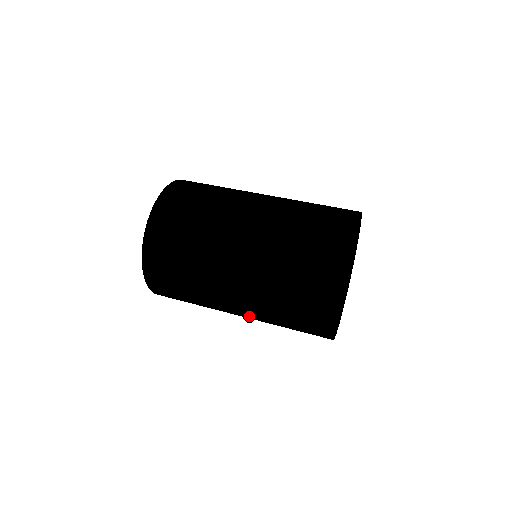
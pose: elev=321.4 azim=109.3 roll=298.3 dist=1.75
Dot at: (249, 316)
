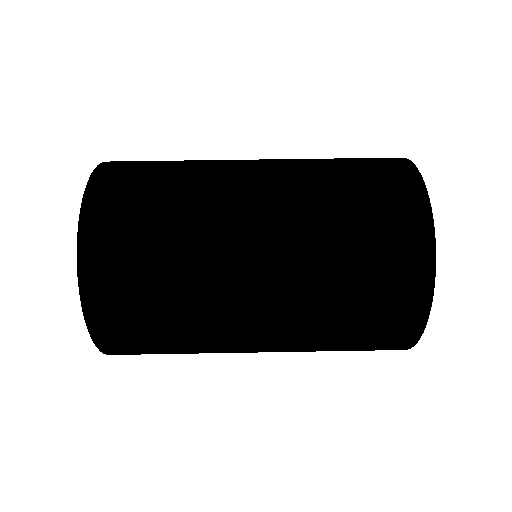
Dot at: (279, 332)
